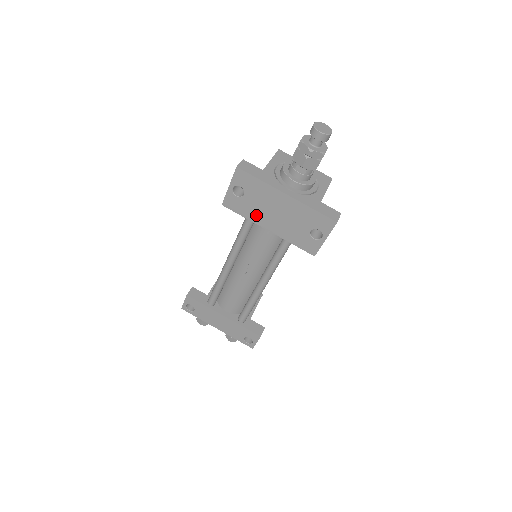
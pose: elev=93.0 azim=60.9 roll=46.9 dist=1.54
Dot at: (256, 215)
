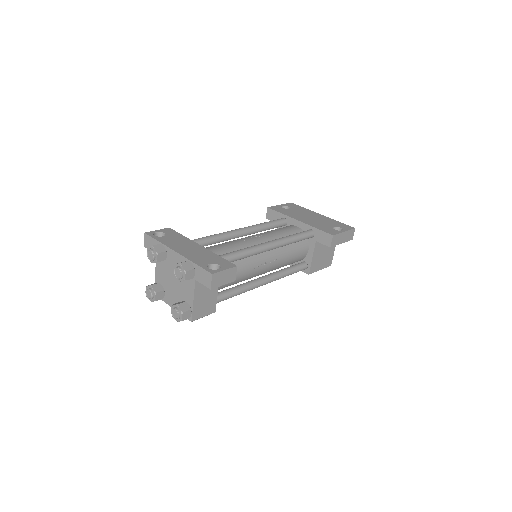
Dot at: (293, 215)
